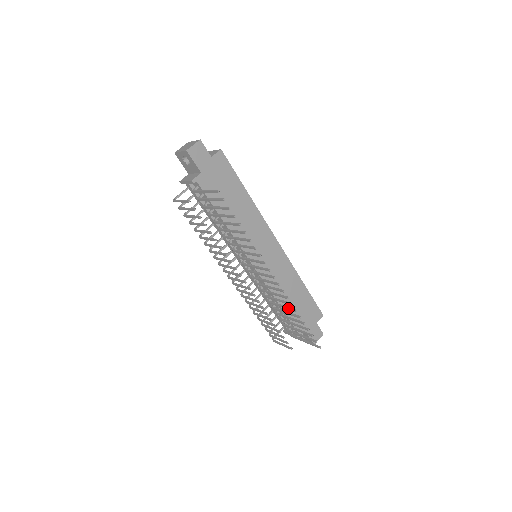
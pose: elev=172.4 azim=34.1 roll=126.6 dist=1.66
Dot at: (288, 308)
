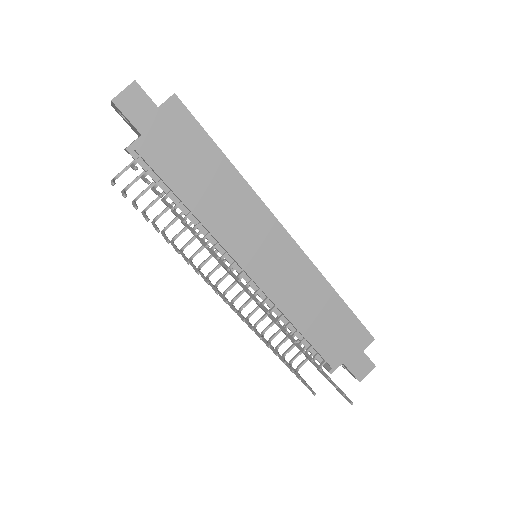
Dot at: (294, 343)
